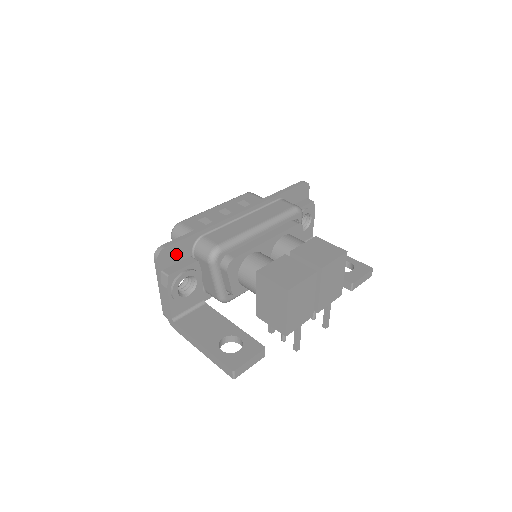
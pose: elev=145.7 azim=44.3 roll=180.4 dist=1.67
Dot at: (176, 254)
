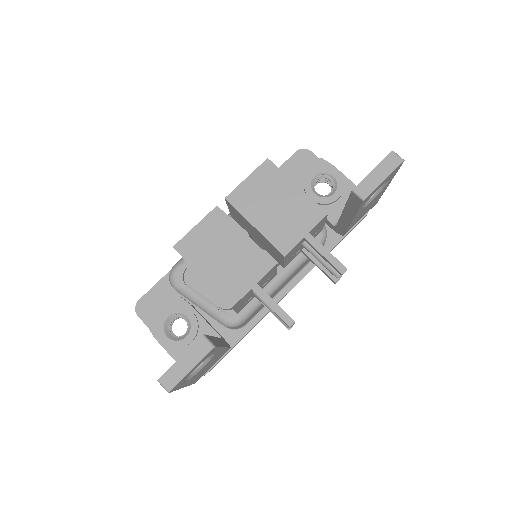
Dot at: (158, 301)
